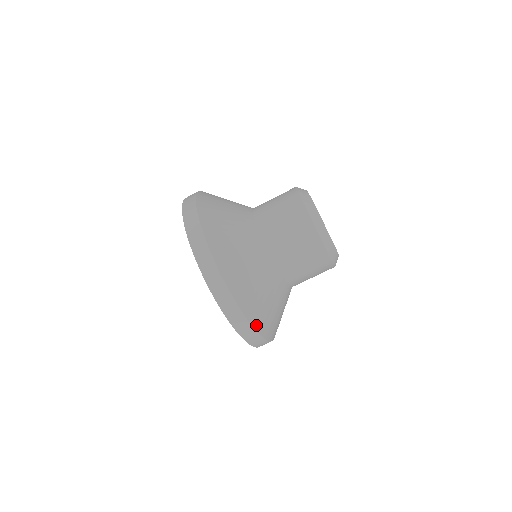
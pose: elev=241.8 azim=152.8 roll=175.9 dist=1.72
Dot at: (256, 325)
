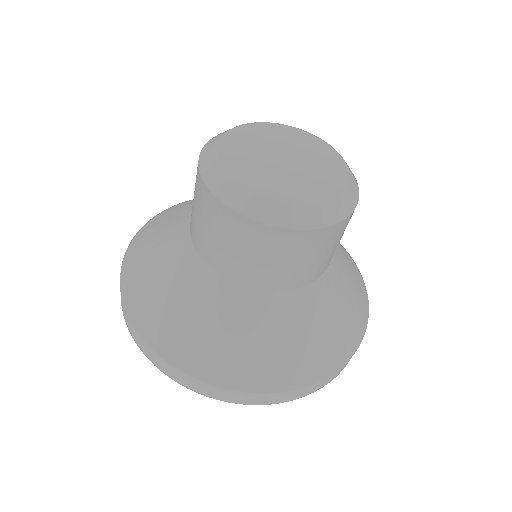
Dot at: (268, 387)
